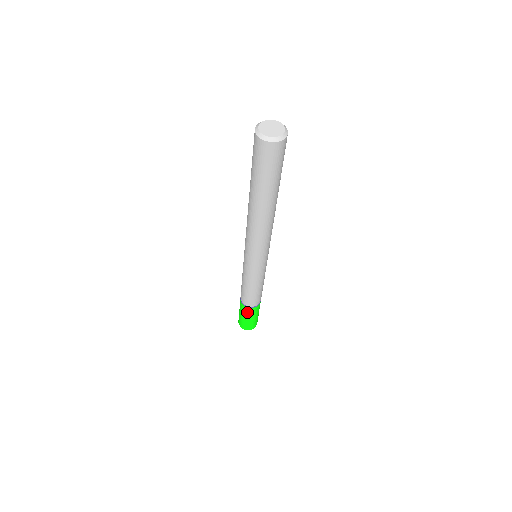
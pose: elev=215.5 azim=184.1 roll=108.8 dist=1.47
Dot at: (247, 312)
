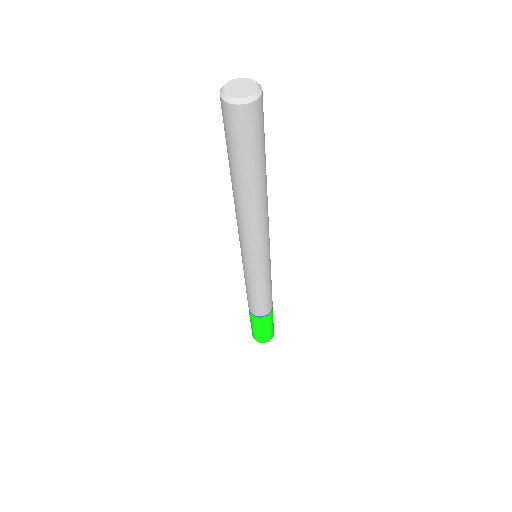
Dot at: (268, 321)
